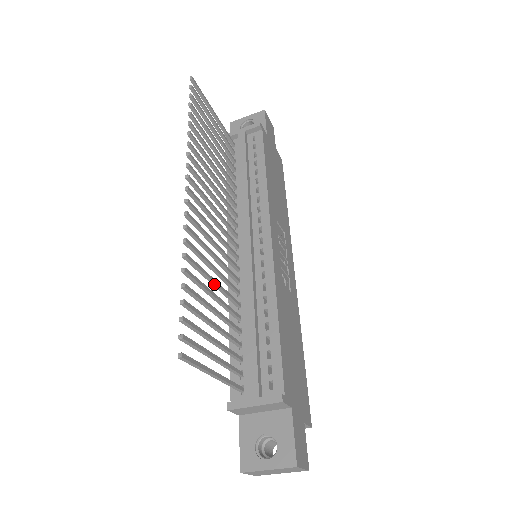
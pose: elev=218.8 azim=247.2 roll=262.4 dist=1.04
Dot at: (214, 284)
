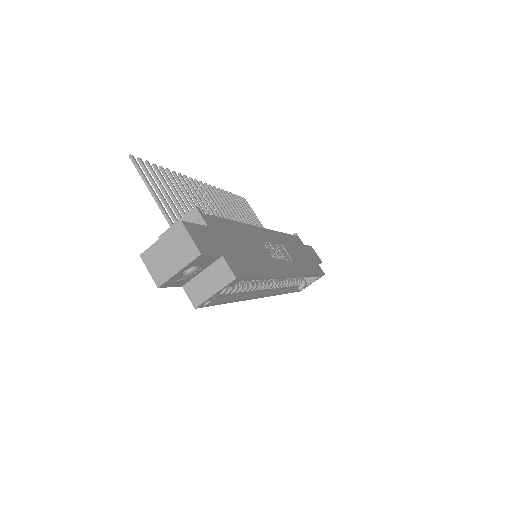
Dot at: (193, 206)
